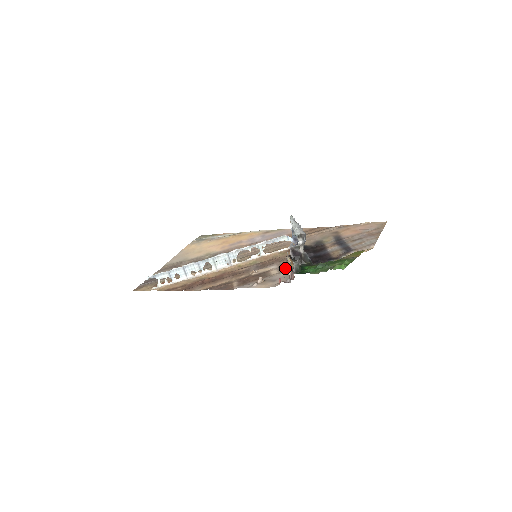
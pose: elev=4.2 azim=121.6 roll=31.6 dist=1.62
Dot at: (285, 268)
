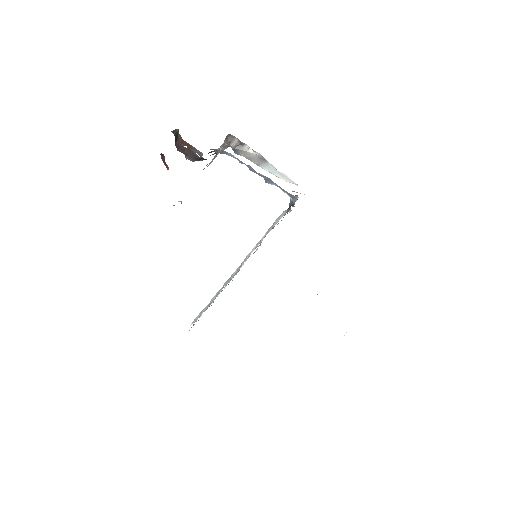
Dot at: occluded
